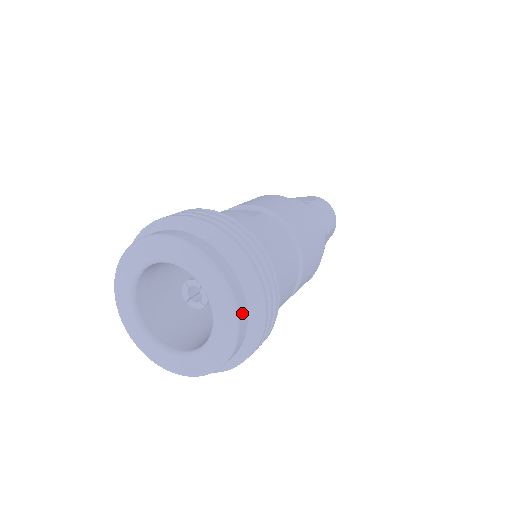
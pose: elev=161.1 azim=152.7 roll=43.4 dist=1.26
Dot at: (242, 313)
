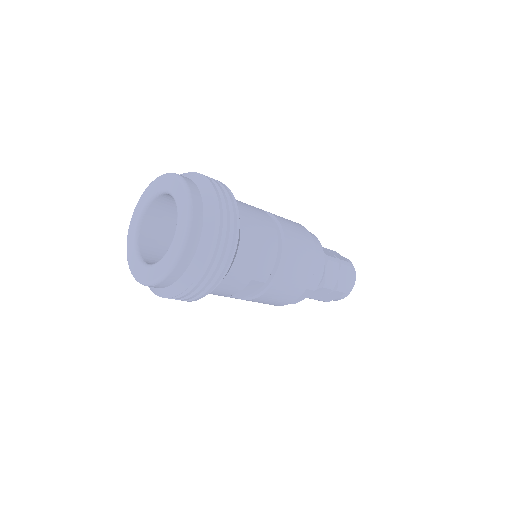
Dot at: (195, 196)
